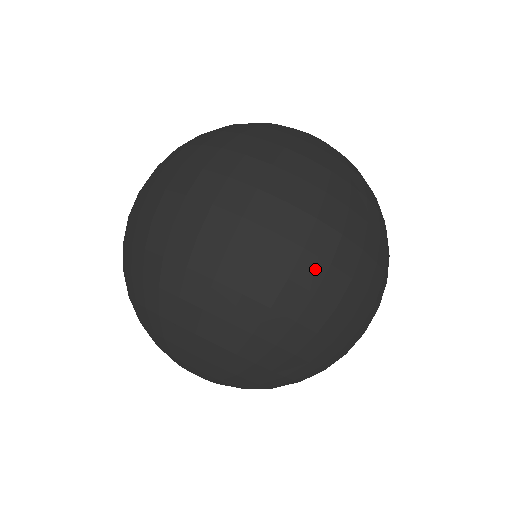
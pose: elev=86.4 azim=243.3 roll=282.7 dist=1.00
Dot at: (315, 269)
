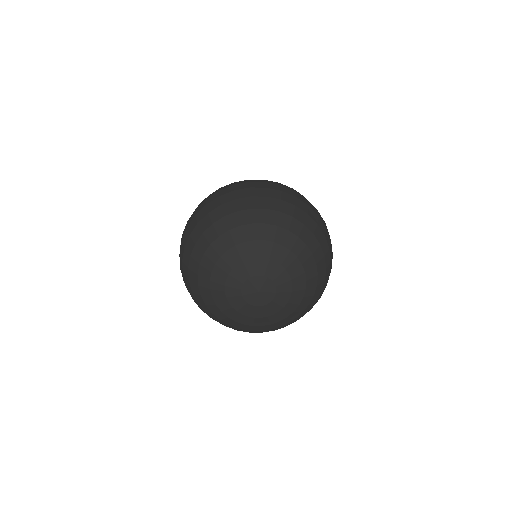
Dot at: (275, 186)
